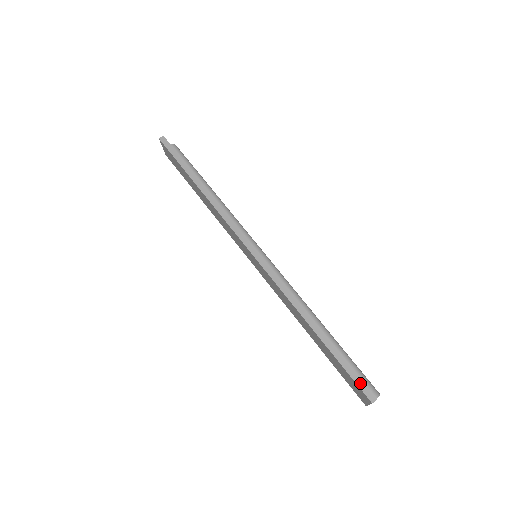
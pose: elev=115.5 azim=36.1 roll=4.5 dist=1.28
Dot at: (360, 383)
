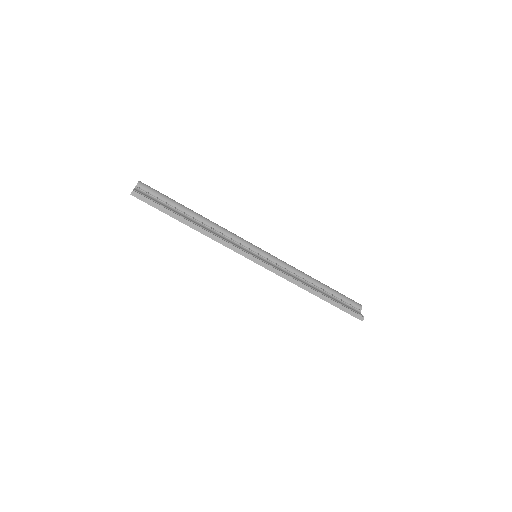
Dot at: (353, 314)
